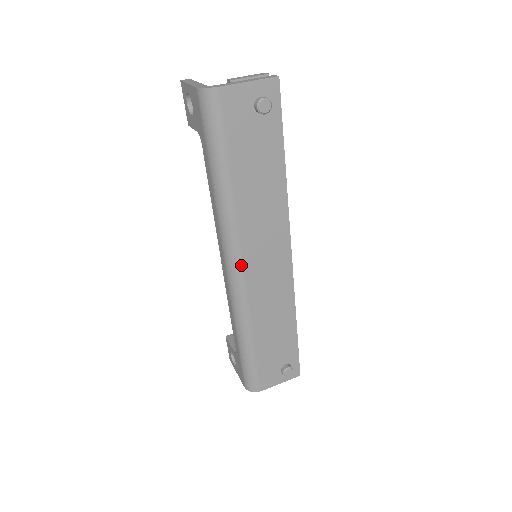
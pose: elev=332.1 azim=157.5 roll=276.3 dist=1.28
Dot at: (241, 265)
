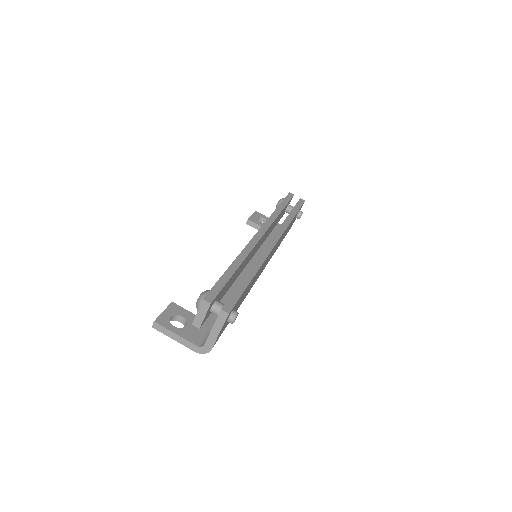
Dot at: occluded
